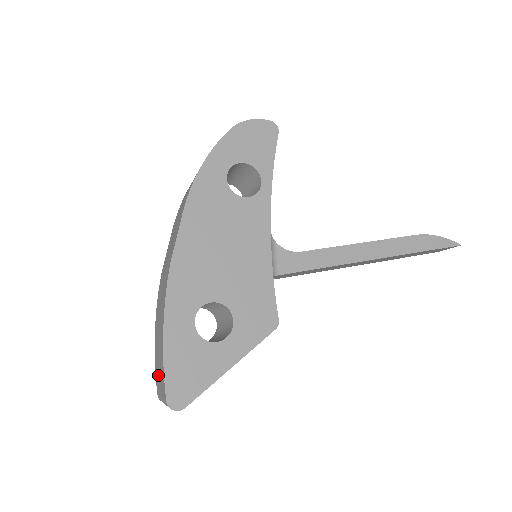
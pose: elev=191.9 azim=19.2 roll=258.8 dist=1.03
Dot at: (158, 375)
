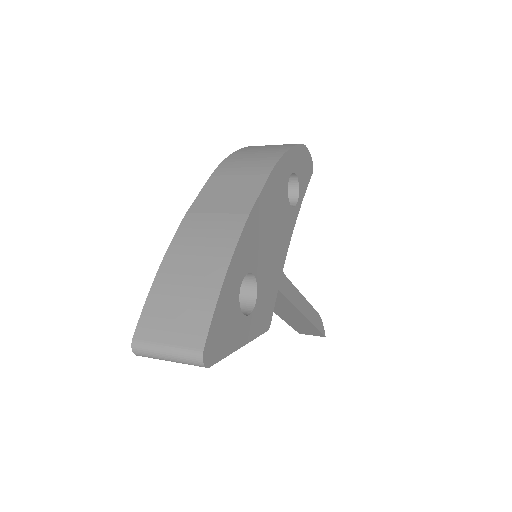
Dot at: (166, 317)
